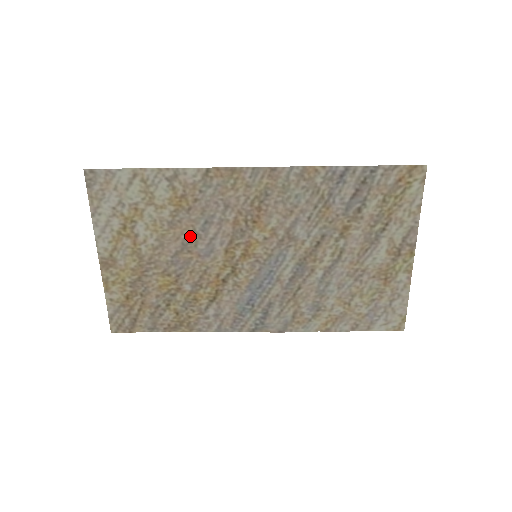
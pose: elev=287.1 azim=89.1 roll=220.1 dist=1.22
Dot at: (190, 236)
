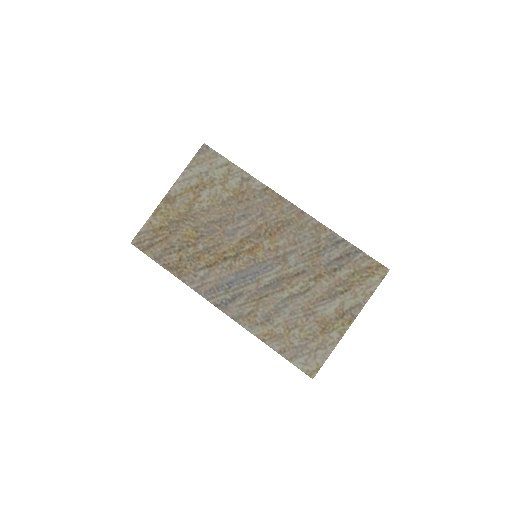
Dot at: (228, 217)
